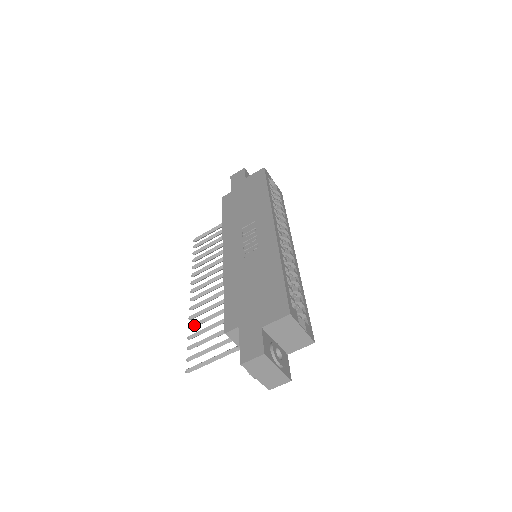
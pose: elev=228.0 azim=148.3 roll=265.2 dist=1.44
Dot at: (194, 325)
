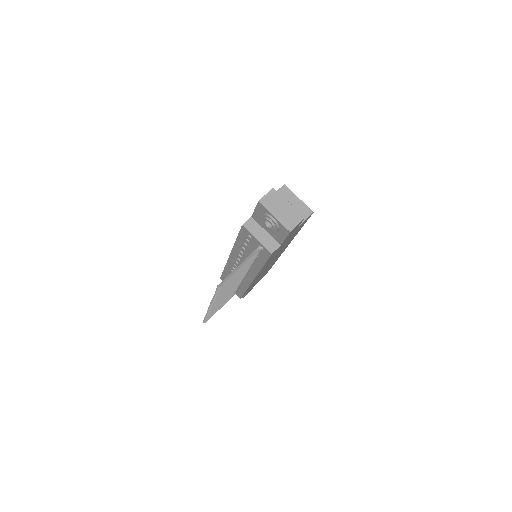
Dot at: occluded
